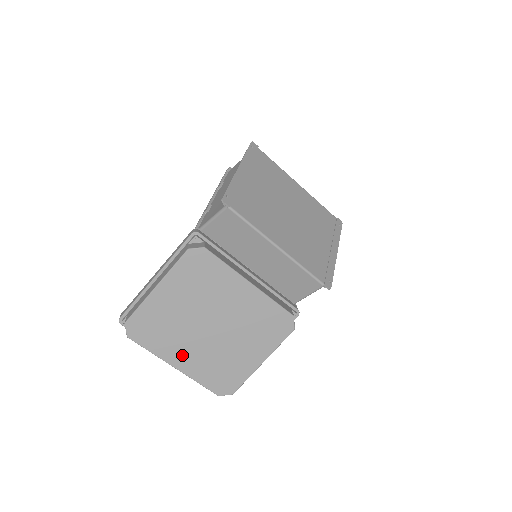
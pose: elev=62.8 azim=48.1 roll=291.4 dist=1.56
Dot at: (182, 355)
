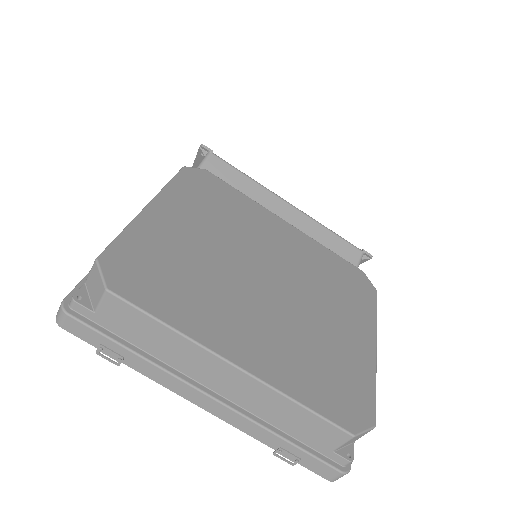
Dot at: (239, 333)
